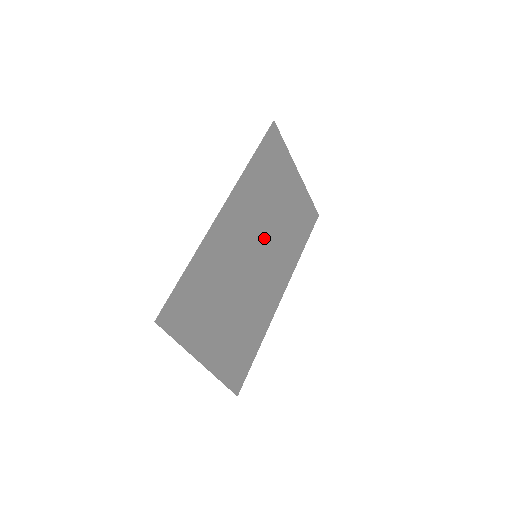
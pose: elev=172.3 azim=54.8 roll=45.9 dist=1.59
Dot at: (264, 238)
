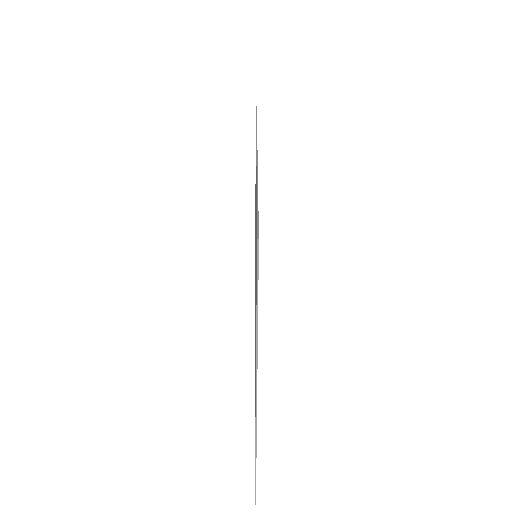
Dot at: occluded
